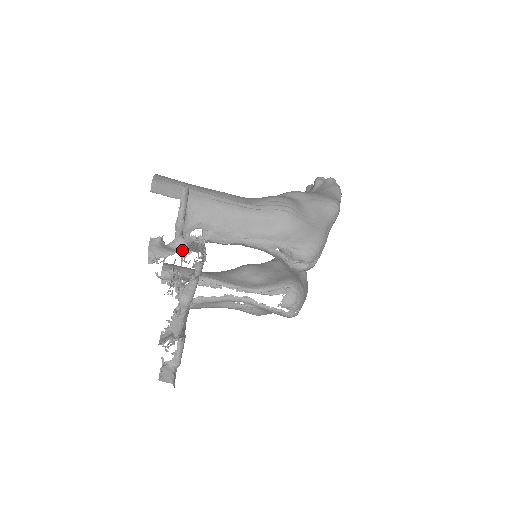
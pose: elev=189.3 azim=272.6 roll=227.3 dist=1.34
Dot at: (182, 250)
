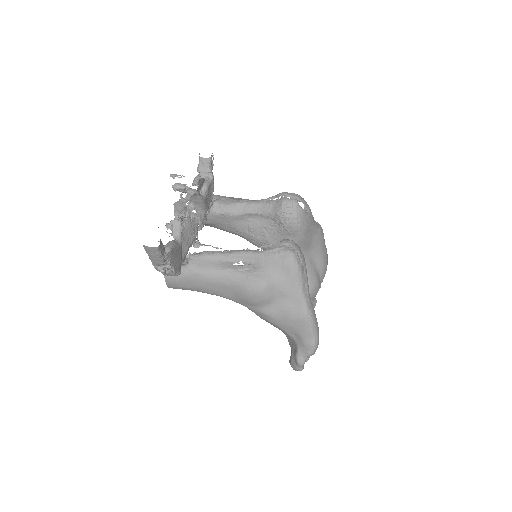
Dot at: occluded
